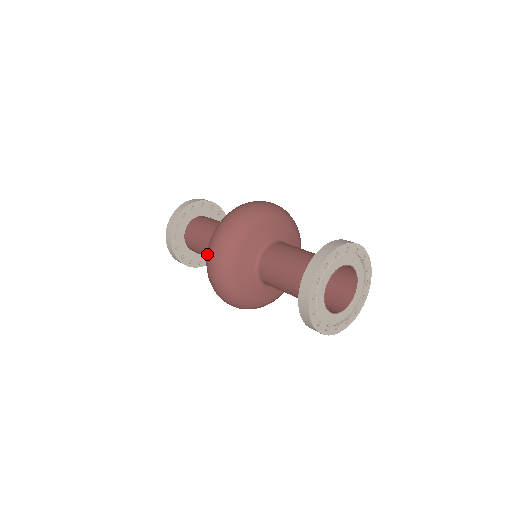
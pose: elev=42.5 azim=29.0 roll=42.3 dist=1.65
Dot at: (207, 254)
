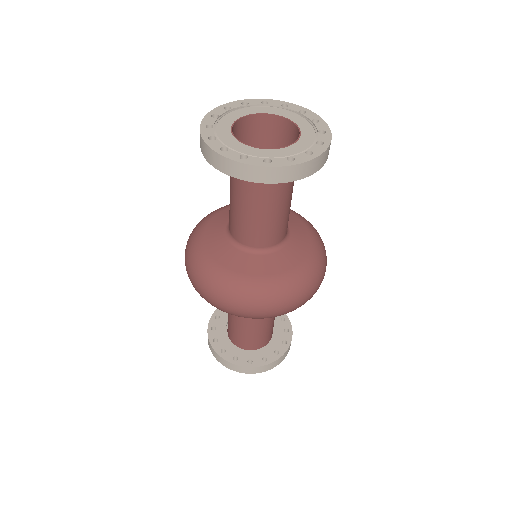
Dot at: occluded
